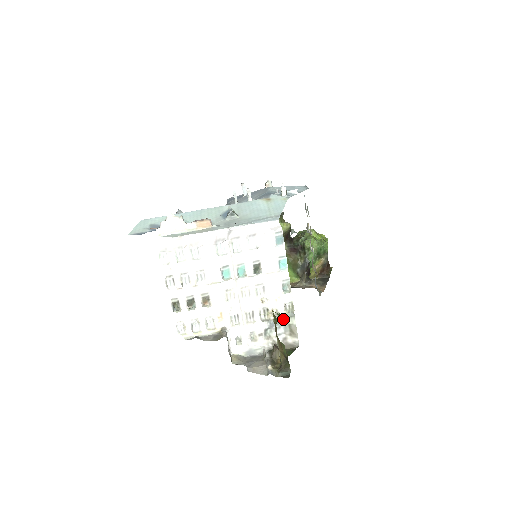
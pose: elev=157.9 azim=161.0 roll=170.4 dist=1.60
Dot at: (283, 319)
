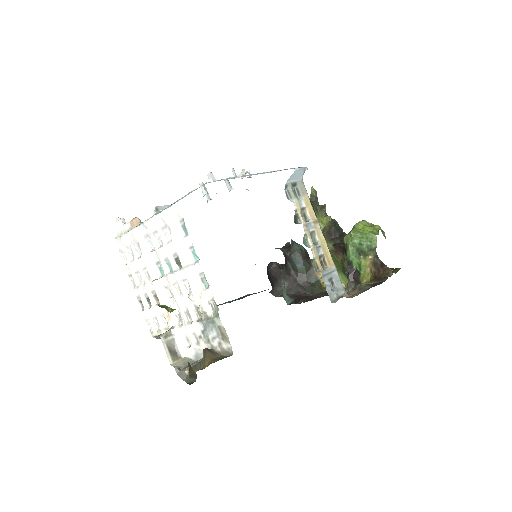
Dot at: (212, 320)
